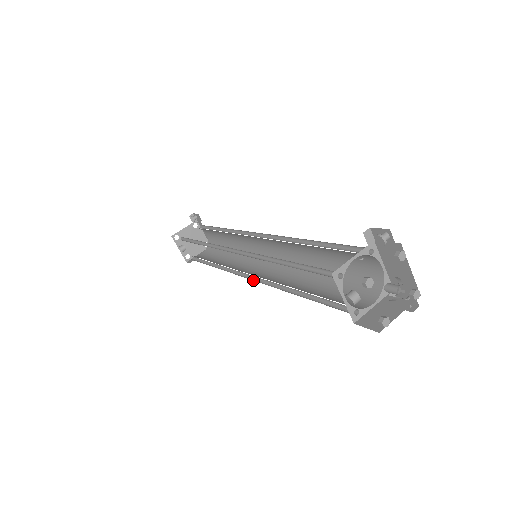
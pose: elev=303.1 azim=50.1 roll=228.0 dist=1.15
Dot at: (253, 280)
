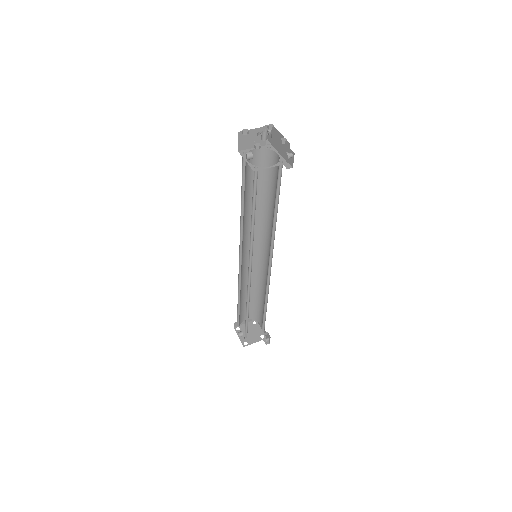
Dot at: (250, 264)
